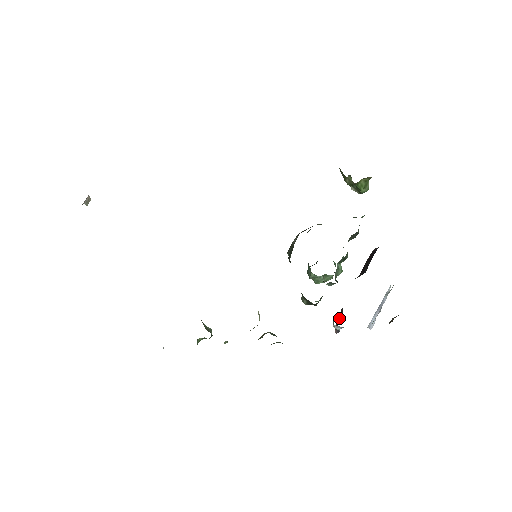
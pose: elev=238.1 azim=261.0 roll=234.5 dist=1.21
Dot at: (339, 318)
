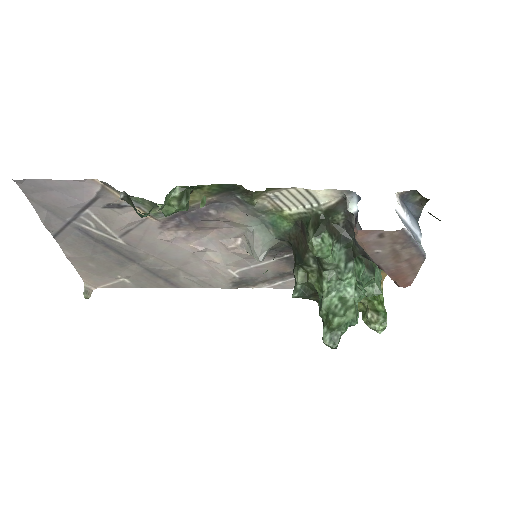
Dot at: occluded
